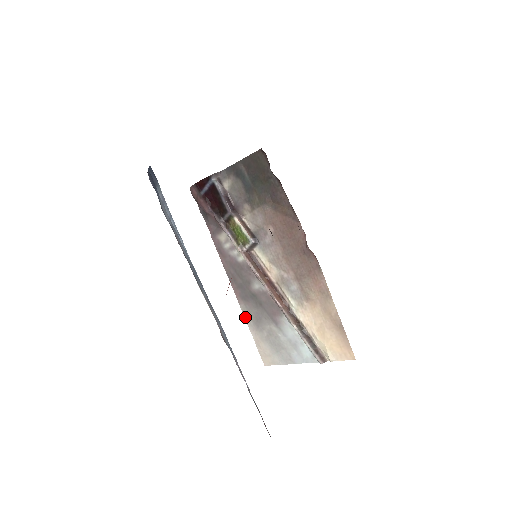
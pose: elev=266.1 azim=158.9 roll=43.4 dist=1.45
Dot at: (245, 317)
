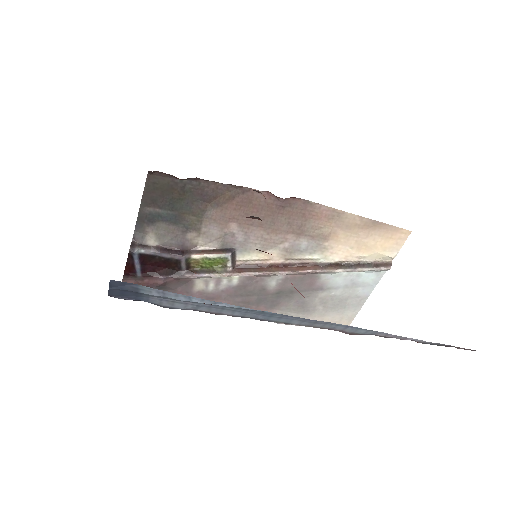
Dot at: occluded
